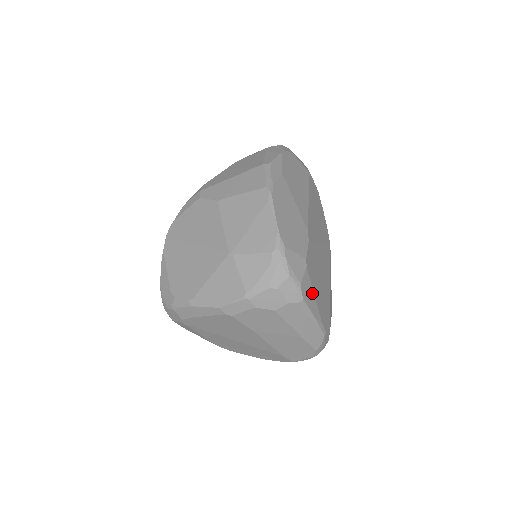
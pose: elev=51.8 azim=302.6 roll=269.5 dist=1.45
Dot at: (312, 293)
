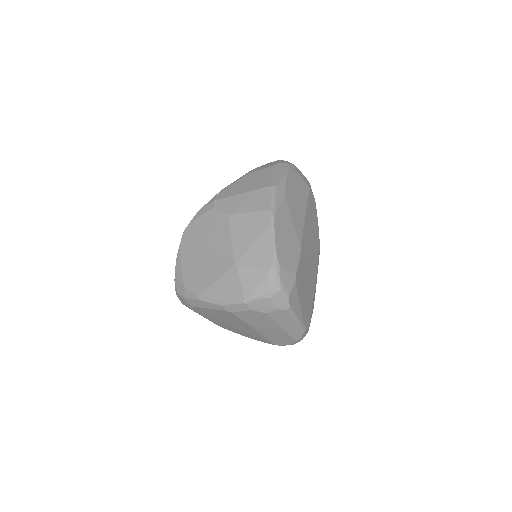
Dot at: (298, 300)
